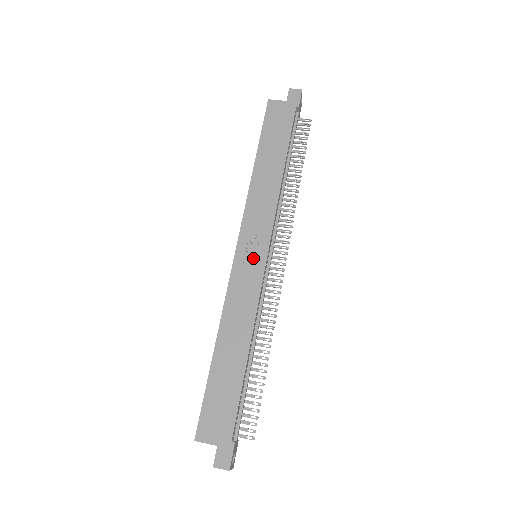
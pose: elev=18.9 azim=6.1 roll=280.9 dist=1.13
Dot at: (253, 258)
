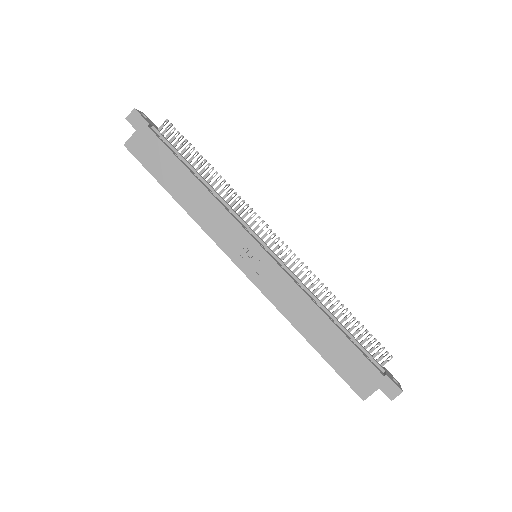
Dot at: (258, 262)
